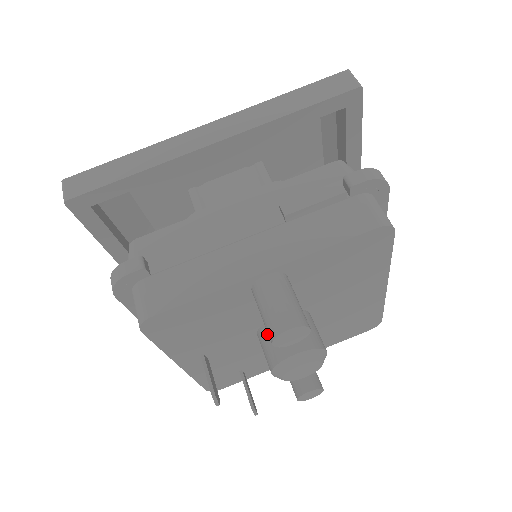
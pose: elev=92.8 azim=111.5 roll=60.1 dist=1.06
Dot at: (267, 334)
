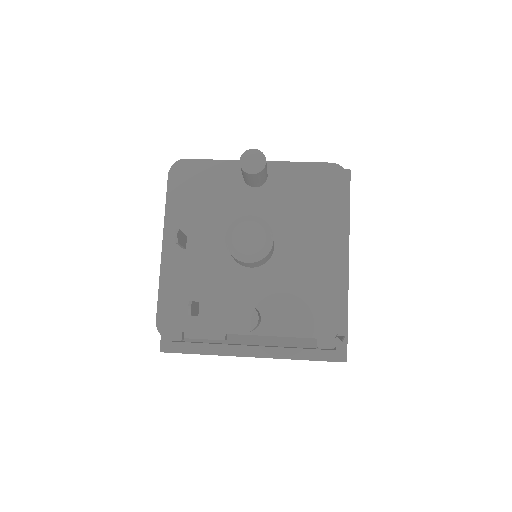
Dot at: occluded
